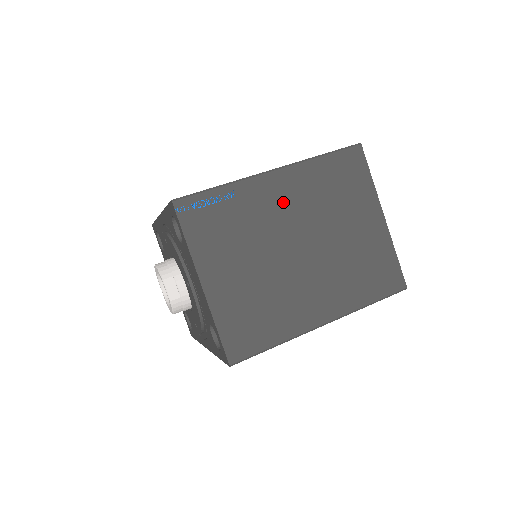
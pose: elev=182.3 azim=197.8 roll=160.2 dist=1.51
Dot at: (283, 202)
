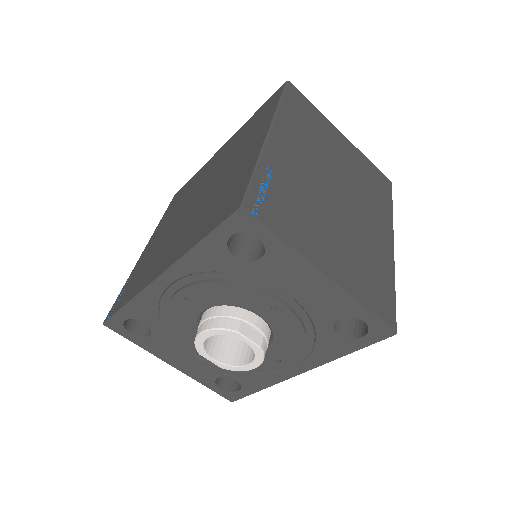
Dot at: (298, 157)
